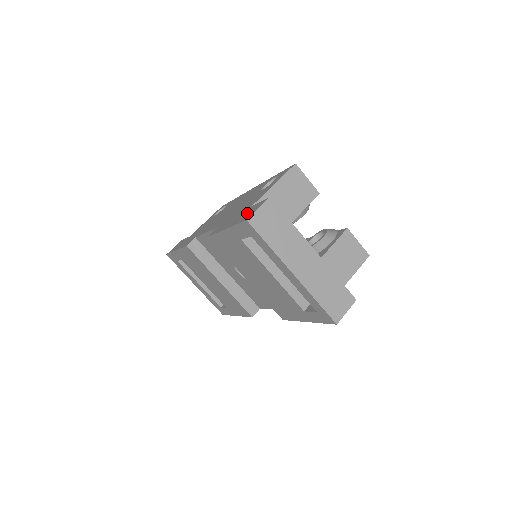
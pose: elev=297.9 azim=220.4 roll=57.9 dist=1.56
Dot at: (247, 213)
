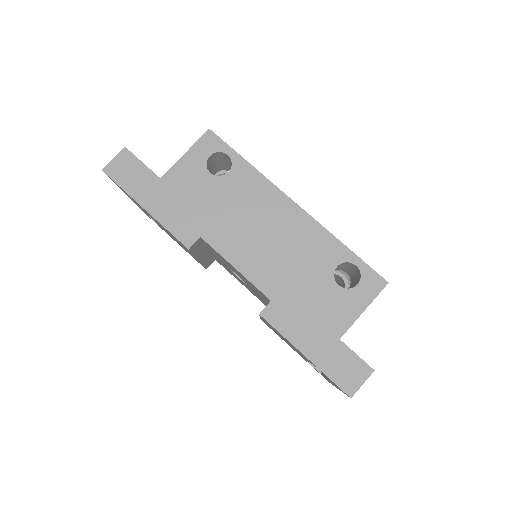
Dot at: (341, 365)
